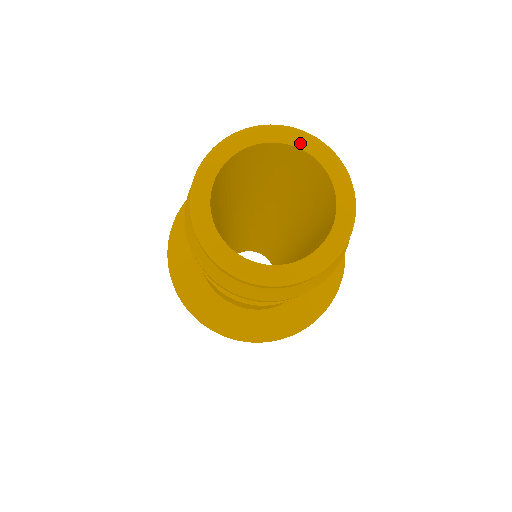
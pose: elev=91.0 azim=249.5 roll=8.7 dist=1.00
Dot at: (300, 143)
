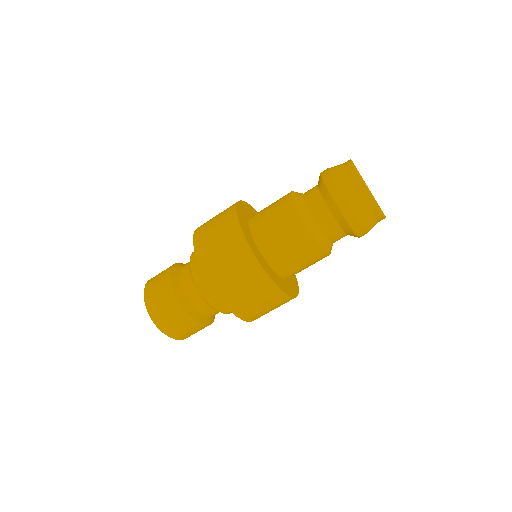
Dot at: occluded
